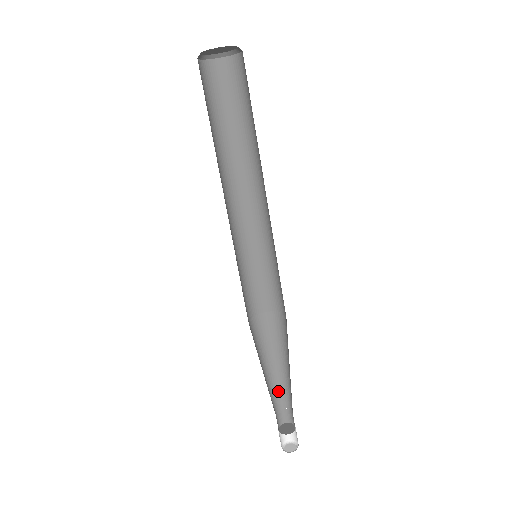
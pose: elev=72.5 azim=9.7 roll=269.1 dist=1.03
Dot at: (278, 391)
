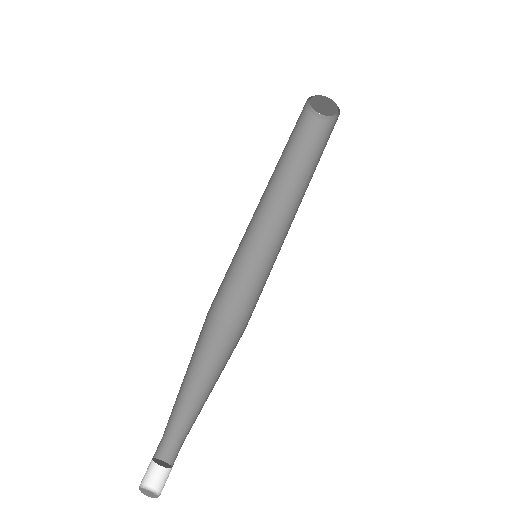
Dot at: (189, 417)
